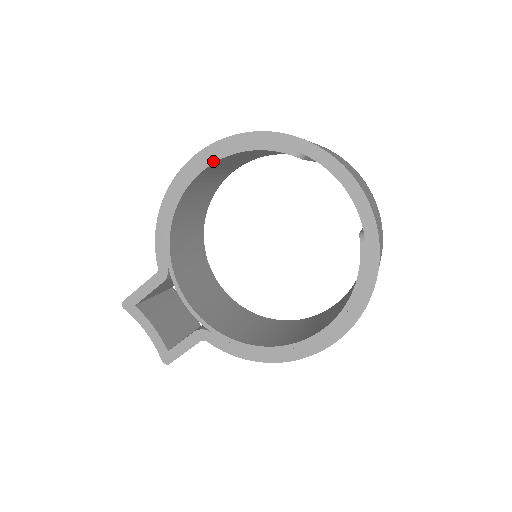
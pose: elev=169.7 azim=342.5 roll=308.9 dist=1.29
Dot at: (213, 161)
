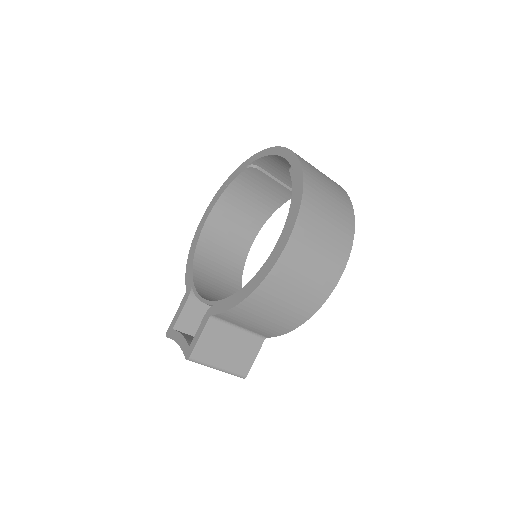
Dot at: (213, 207)
